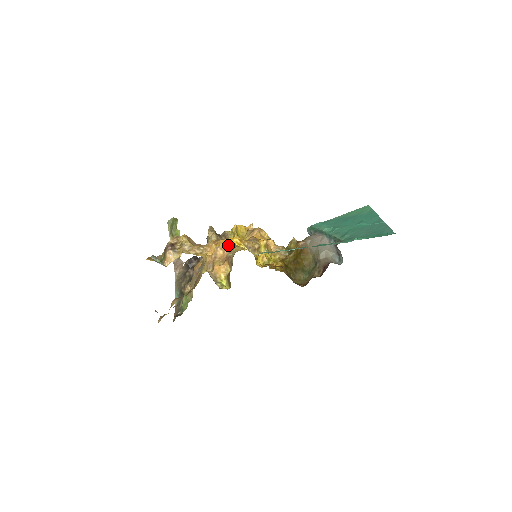
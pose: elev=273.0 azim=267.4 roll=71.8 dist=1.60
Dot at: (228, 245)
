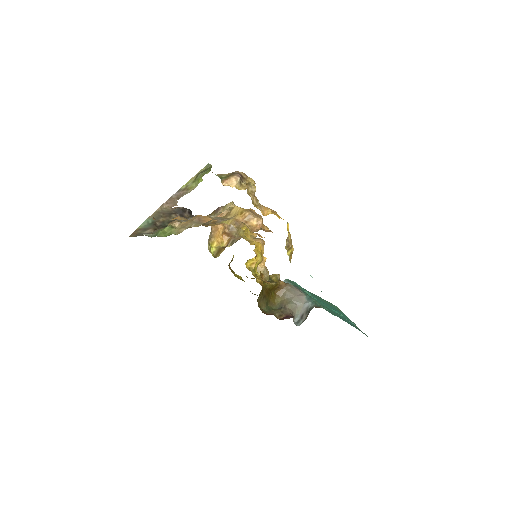
Dot at: (262, 224)
